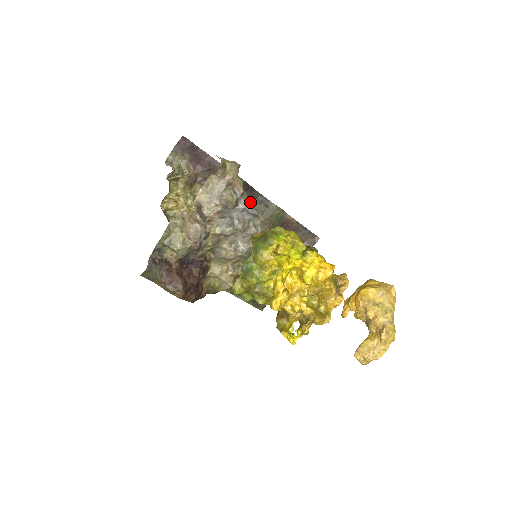
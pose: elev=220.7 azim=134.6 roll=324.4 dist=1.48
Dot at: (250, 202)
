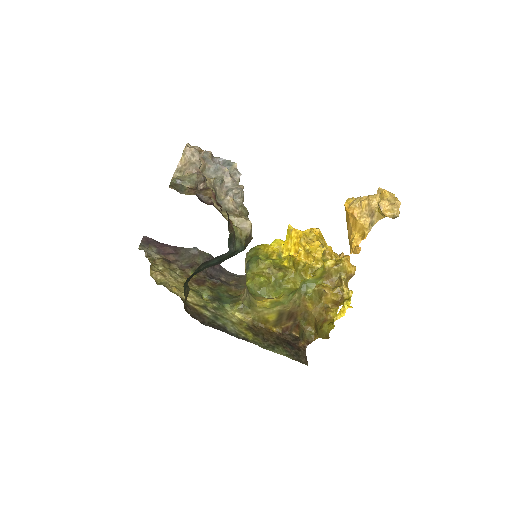
Dot at: (224, 277)
